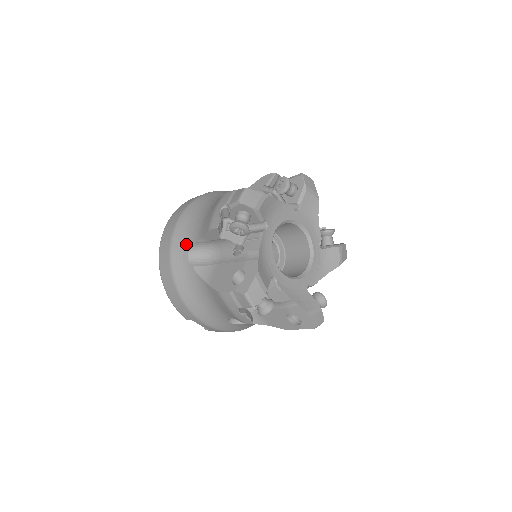
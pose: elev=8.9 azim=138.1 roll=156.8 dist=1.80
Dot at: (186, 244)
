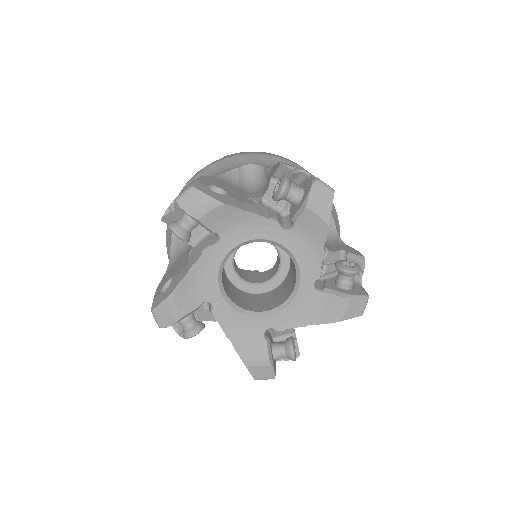
Dot at: occluded
